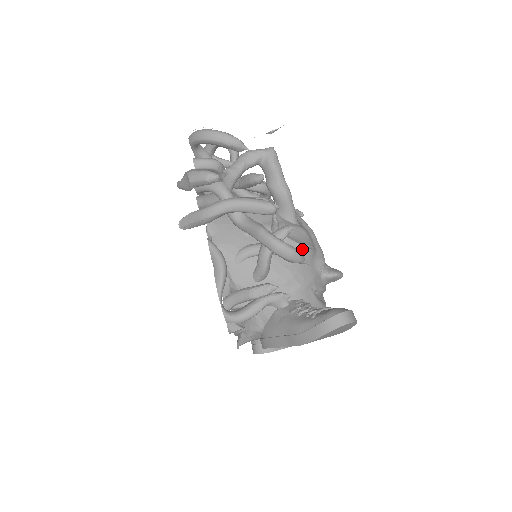
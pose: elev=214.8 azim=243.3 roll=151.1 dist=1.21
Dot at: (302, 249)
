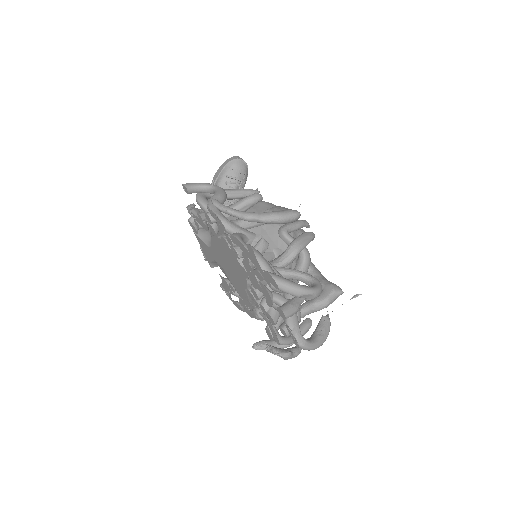
Dot at: occluded
